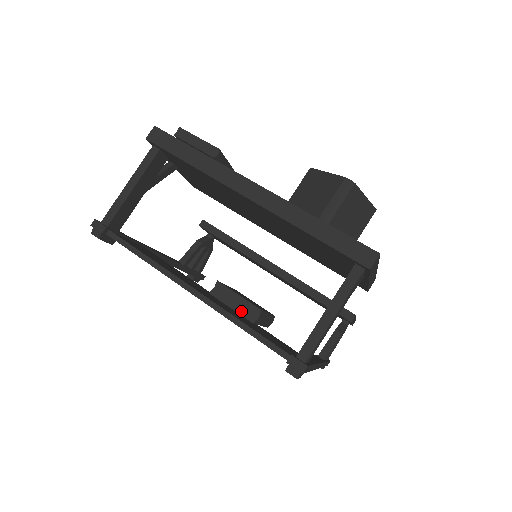
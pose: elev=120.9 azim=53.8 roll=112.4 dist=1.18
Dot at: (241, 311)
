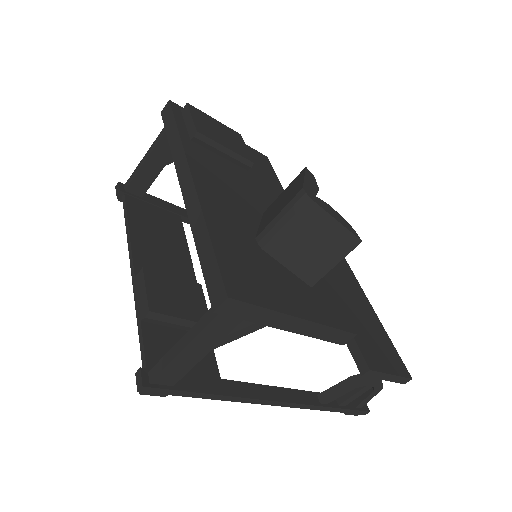
Dot at: (140, 304)
